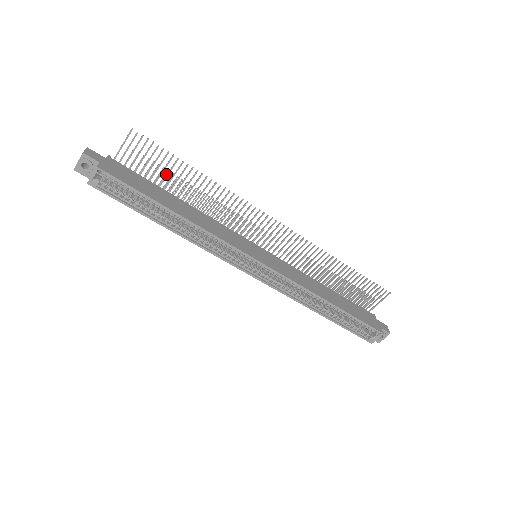
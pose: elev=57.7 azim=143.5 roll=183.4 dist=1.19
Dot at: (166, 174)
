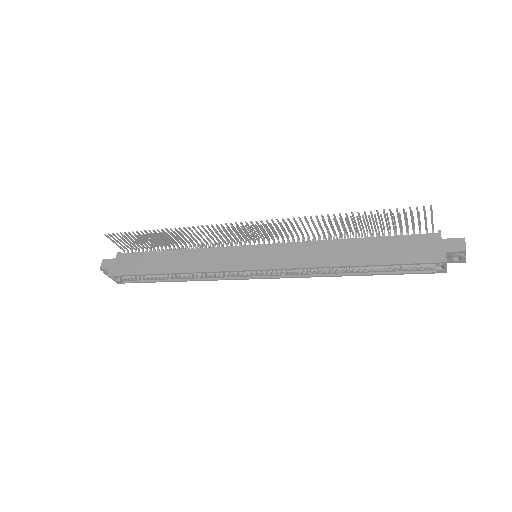
Dot at: (156, 236)
